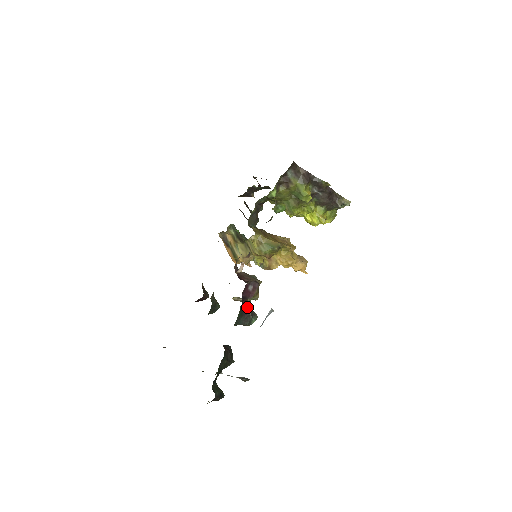
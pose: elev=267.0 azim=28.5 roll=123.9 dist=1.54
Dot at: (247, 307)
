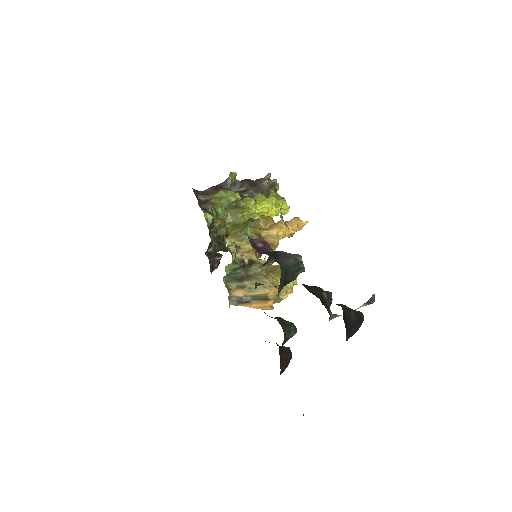
Dot at: (274, 252)
